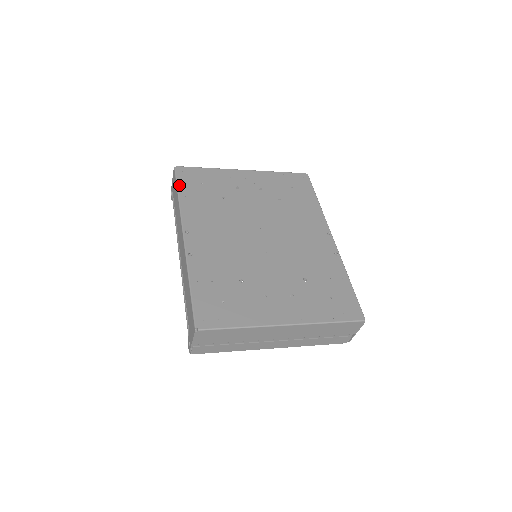
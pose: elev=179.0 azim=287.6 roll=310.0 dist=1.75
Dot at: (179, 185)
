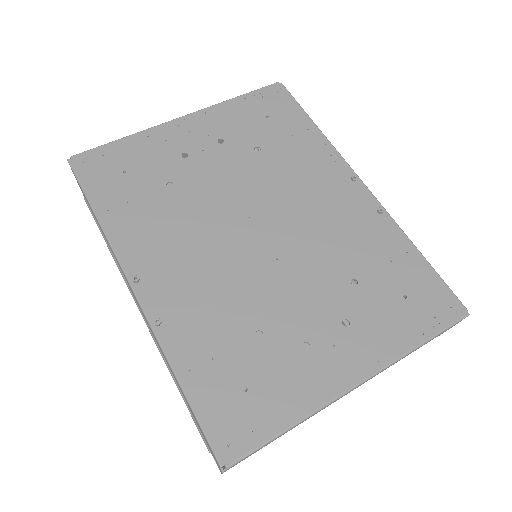
Dot at: (88, 192)
